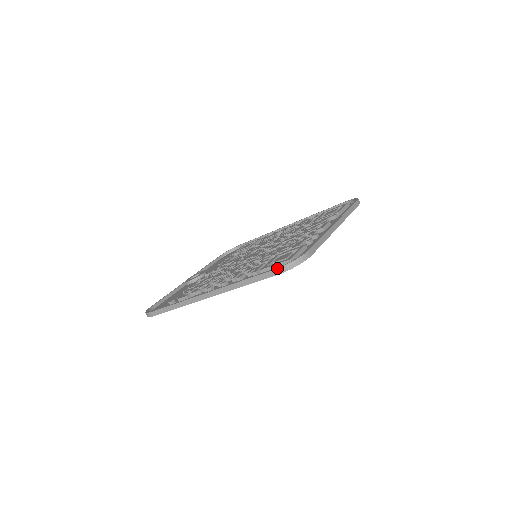
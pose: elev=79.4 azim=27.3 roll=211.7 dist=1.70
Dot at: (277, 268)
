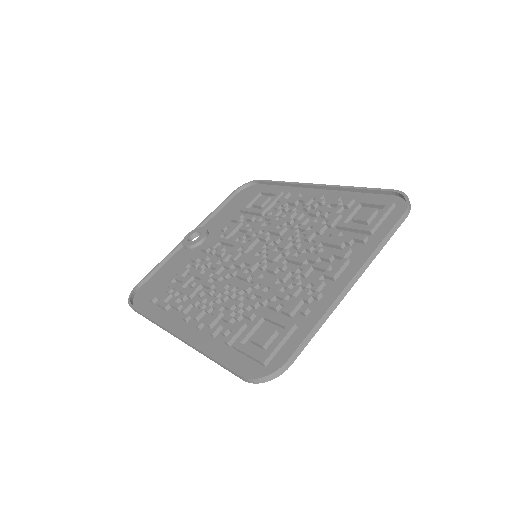
Dot at: (242, 377)
